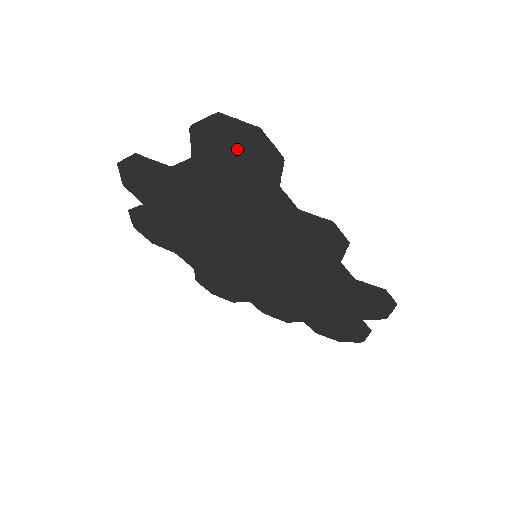
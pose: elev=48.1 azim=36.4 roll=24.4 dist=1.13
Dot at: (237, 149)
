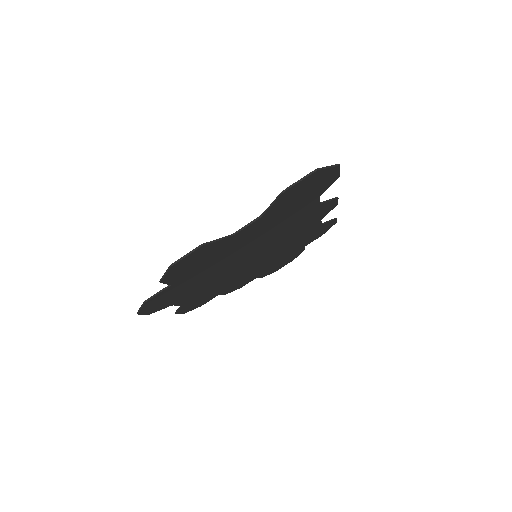
Dot at: (310, 188)
